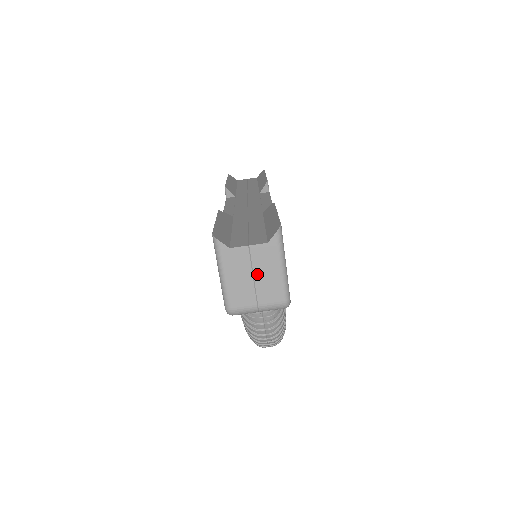
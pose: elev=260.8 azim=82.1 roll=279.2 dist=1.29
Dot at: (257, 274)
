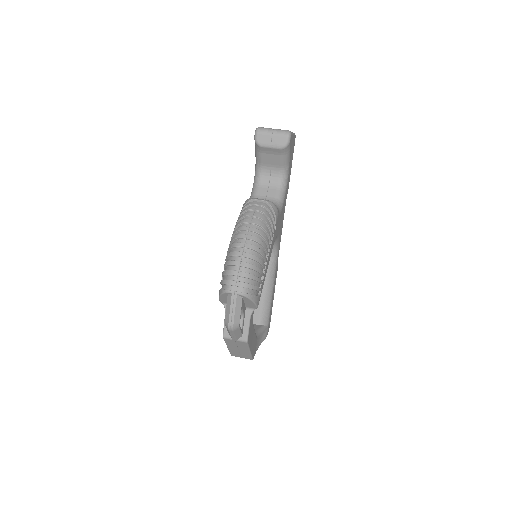
Dot at: occluded
